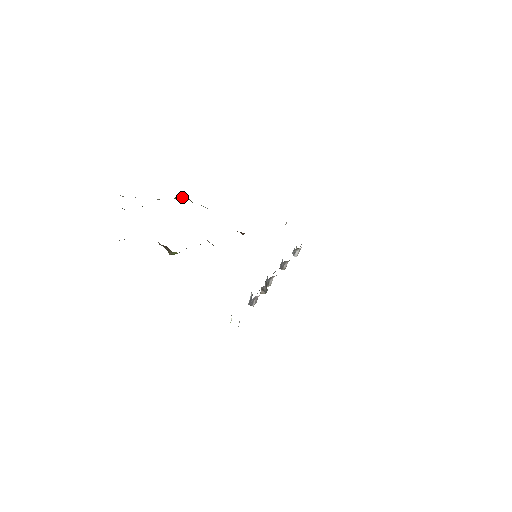
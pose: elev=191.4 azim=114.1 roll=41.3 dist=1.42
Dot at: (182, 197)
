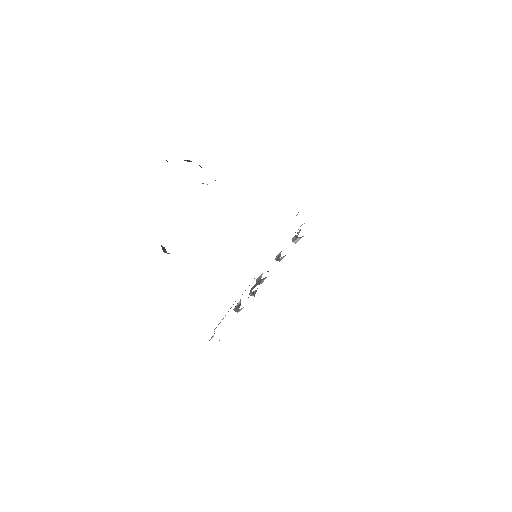
Dot at: occluded
